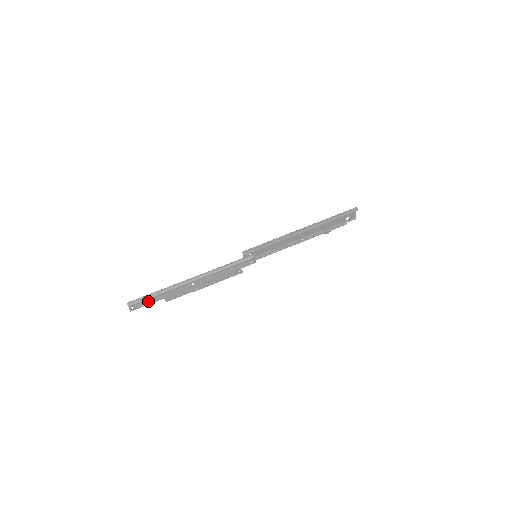
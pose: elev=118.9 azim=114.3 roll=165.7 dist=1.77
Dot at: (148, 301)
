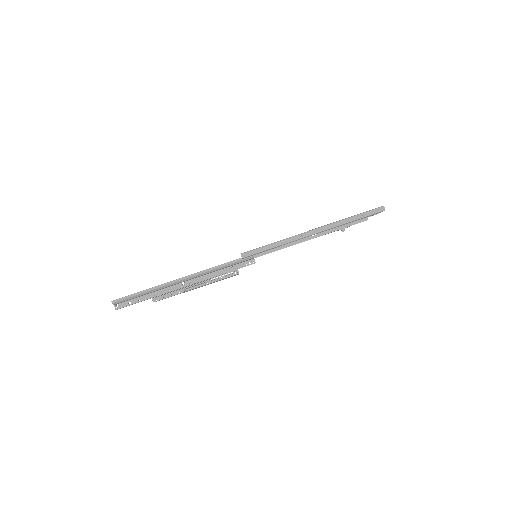
Dot at: (134, 299)
